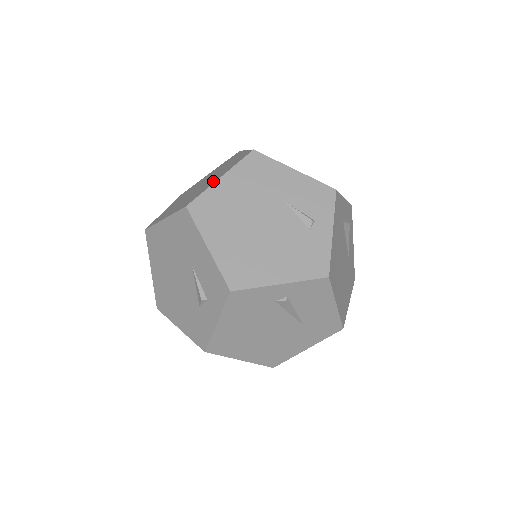
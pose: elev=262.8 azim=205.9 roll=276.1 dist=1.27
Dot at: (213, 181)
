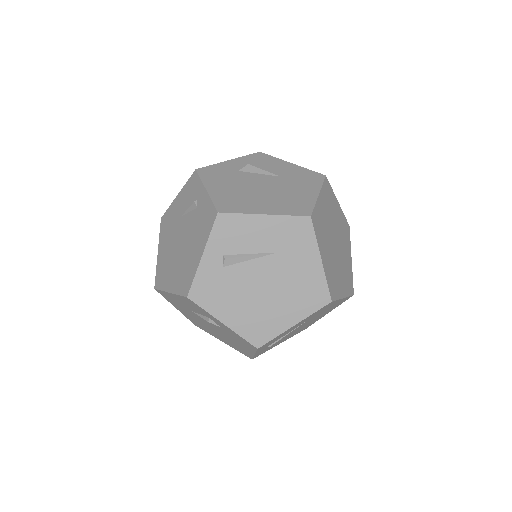
Dot at: occluded
